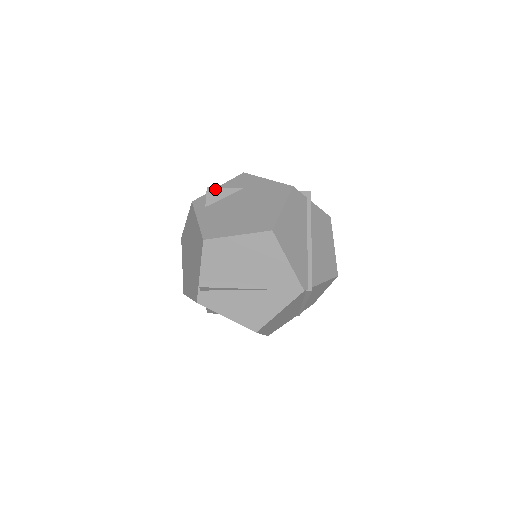
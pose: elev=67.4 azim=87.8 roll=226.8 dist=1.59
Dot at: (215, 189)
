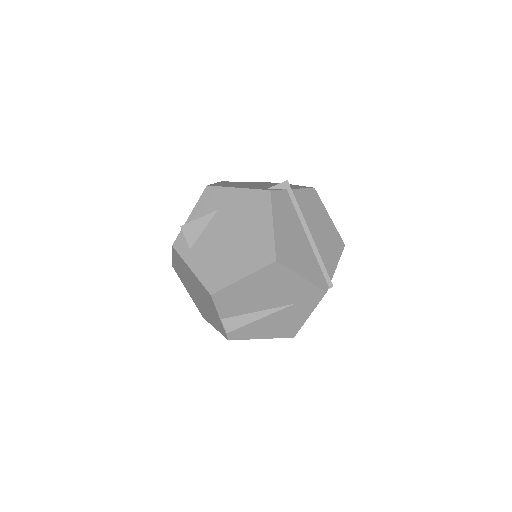
Dot at: (190, 224)
